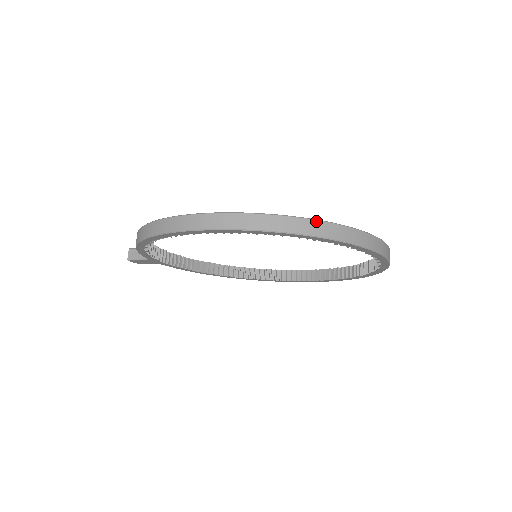
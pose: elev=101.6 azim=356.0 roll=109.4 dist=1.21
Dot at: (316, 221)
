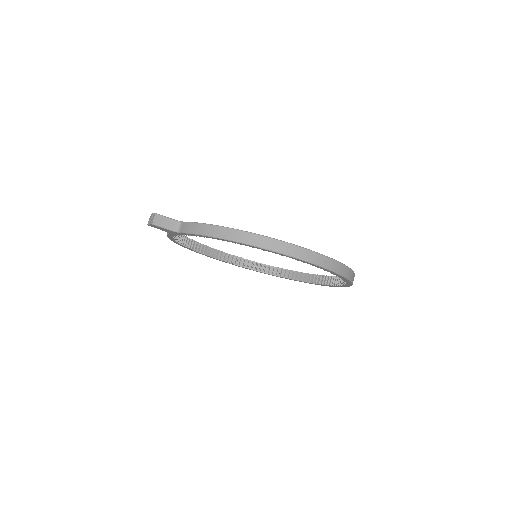
Dot at: (354, 273)
